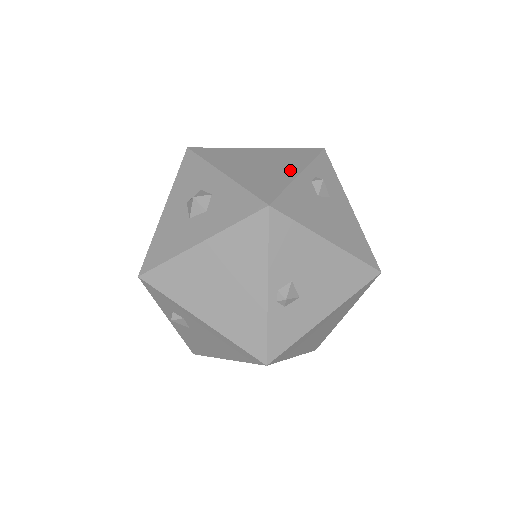
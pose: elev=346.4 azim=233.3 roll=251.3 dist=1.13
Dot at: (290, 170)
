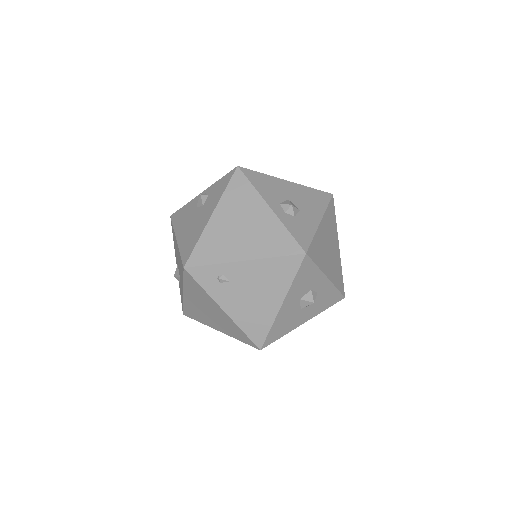
Dot at: (337, 246)
